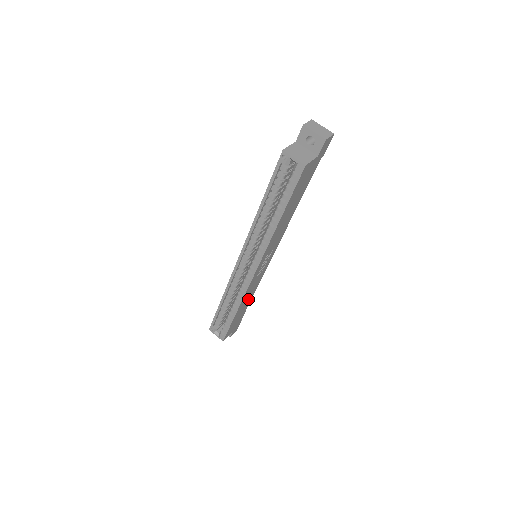
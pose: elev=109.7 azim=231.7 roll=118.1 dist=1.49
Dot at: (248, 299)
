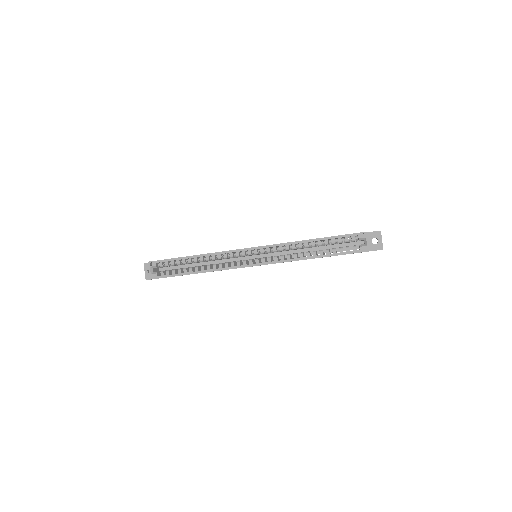
Dot at: occluded
